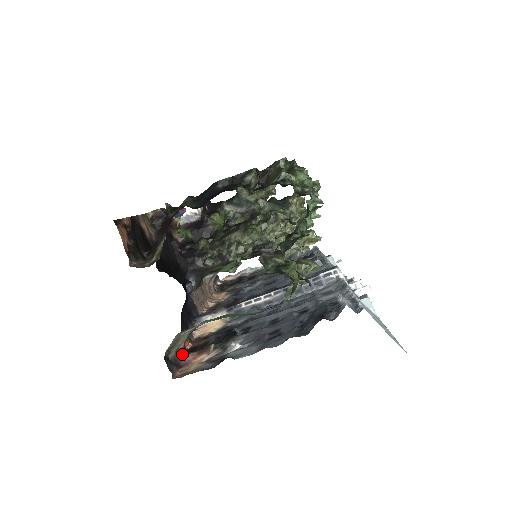
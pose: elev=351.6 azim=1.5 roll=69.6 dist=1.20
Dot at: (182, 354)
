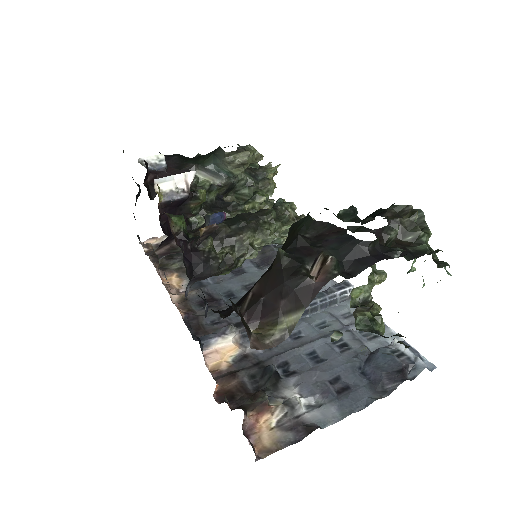
Dot at: occluded
